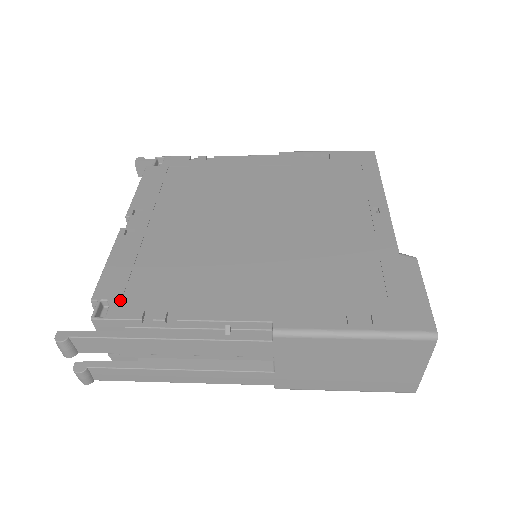
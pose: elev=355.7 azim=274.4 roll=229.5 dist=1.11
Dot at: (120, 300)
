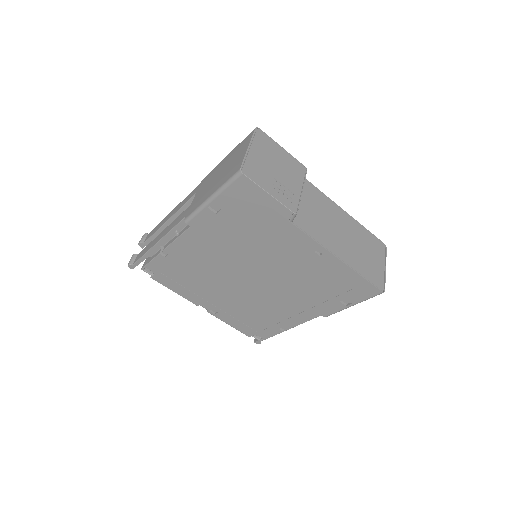
Dot at: occluded
